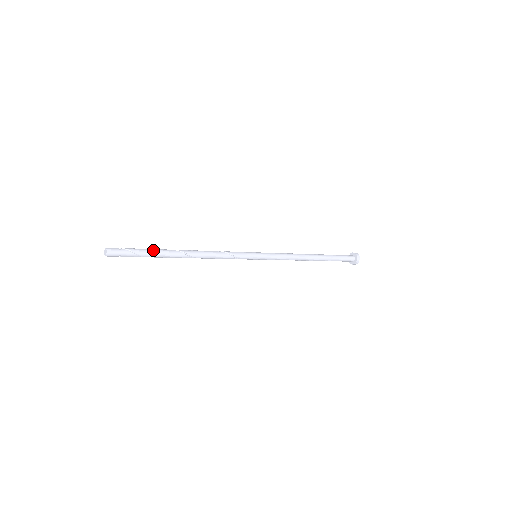
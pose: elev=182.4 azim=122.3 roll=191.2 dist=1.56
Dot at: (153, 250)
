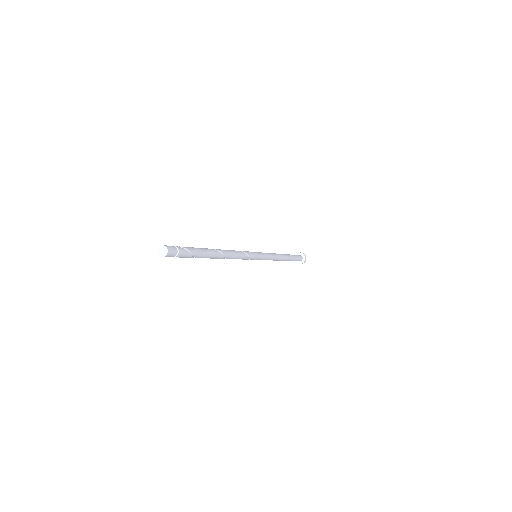
Dot at: (197, 248)
